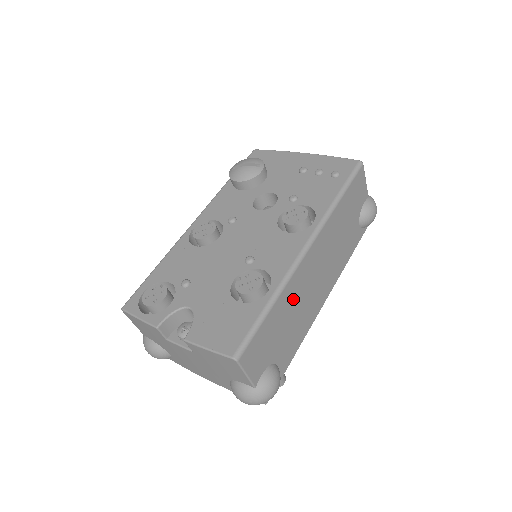
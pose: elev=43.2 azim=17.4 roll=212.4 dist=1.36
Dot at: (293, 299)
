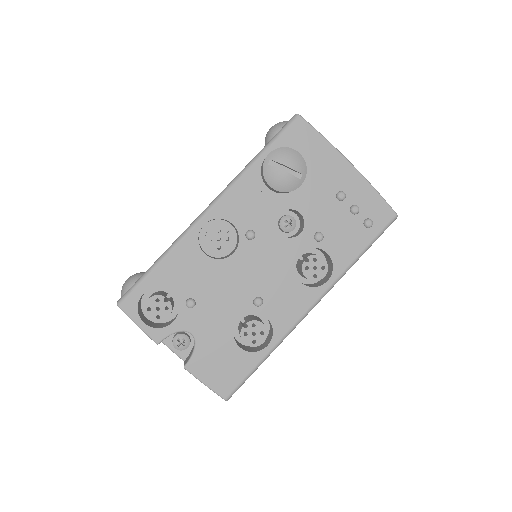
Dot at: occluded
